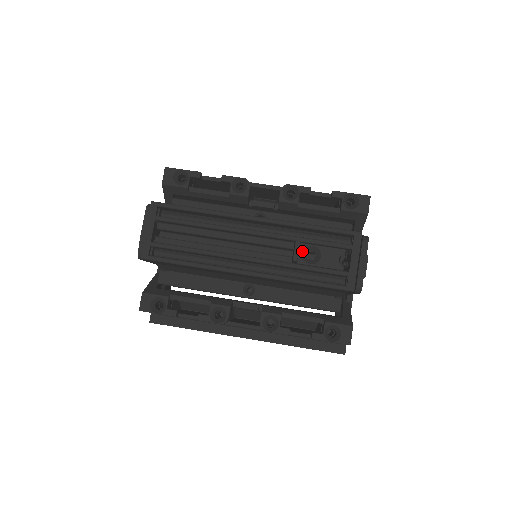
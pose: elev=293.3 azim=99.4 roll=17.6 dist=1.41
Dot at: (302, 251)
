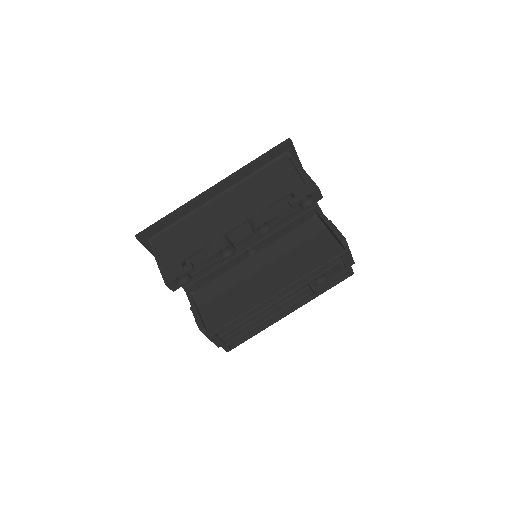
Dot at: (314, 282)
